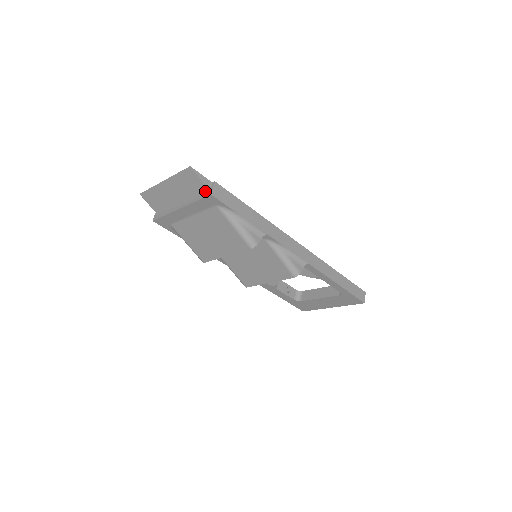
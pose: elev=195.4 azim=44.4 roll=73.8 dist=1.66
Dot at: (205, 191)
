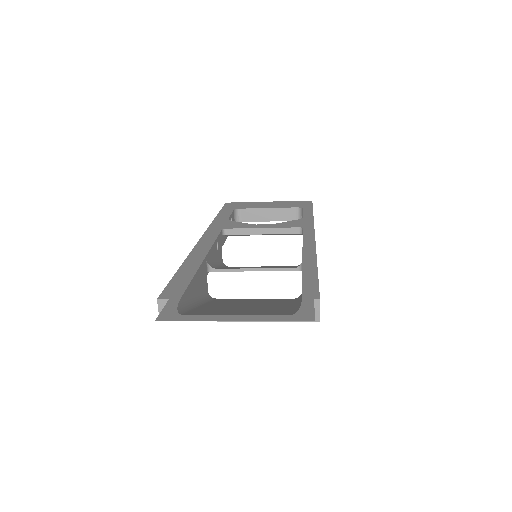
Dot at: occluded
